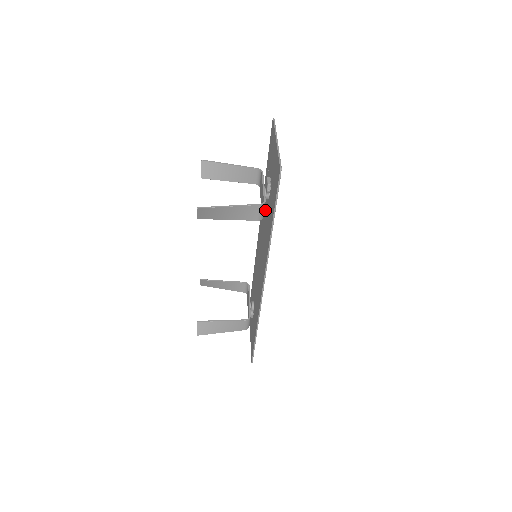
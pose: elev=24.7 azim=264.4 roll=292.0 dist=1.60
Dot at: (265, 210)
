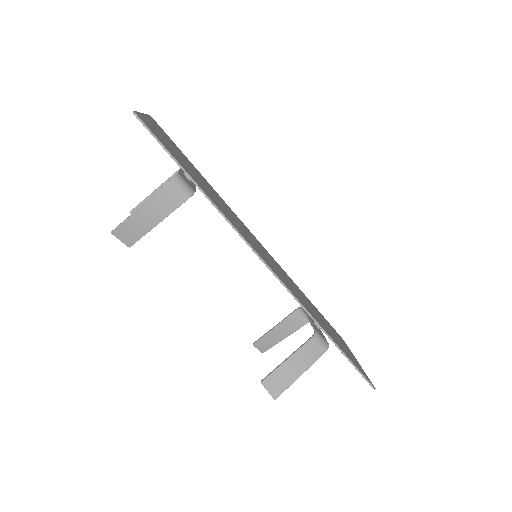
Dot at: occluded
